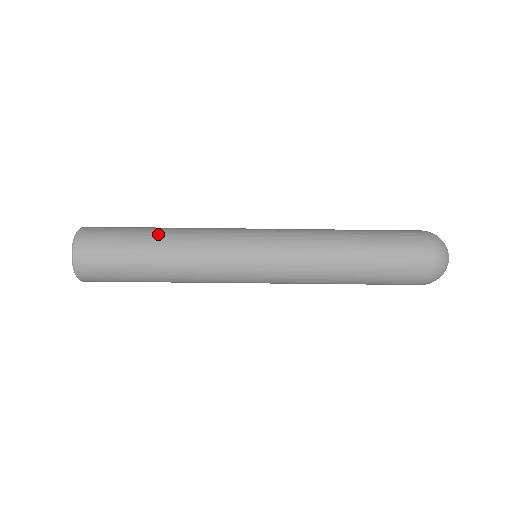
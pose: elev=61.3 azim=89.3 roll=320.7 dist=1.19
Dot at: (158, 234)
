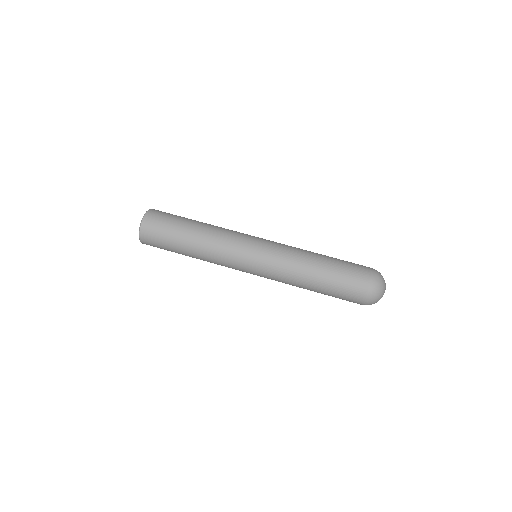
Dot at: occluded
